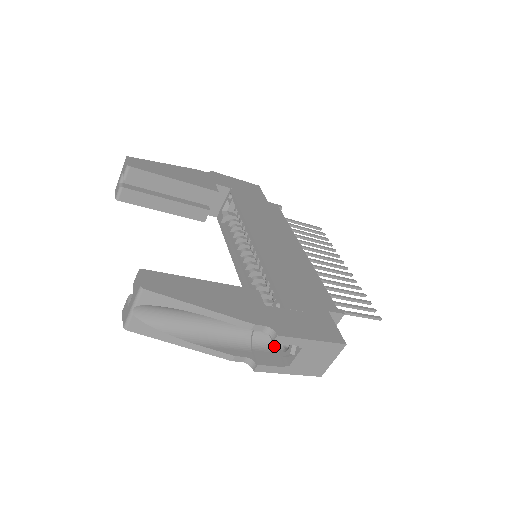
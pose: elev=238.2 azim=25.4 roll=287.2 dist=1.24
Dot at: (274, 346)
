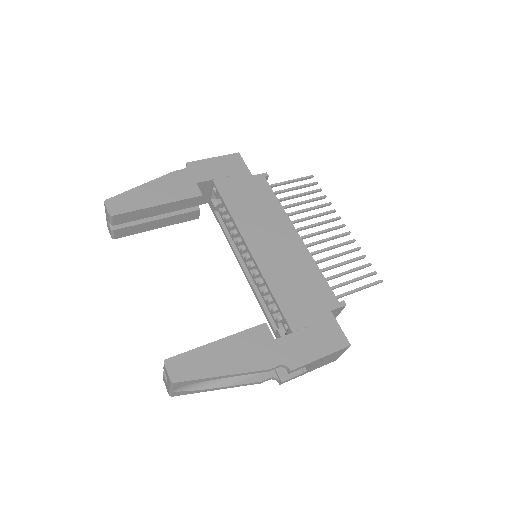
Dot at: occluded
